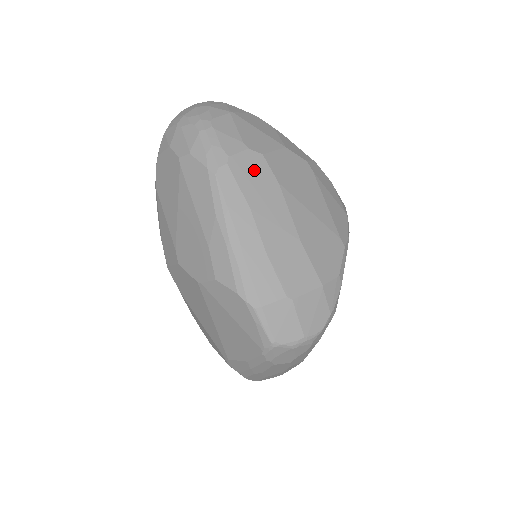
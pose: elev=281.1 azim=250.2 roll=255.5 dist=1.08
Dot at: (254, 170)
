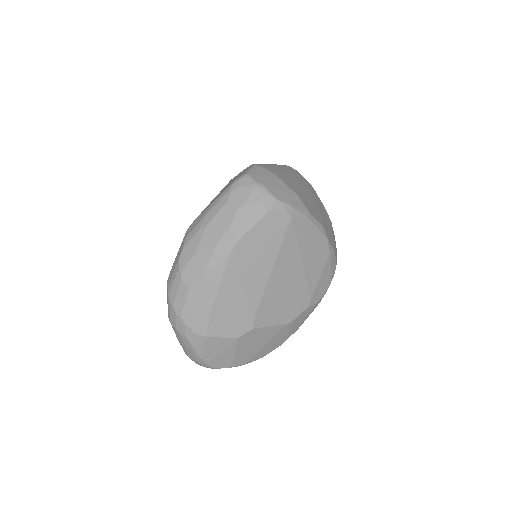
Dot at: (304, 180)
